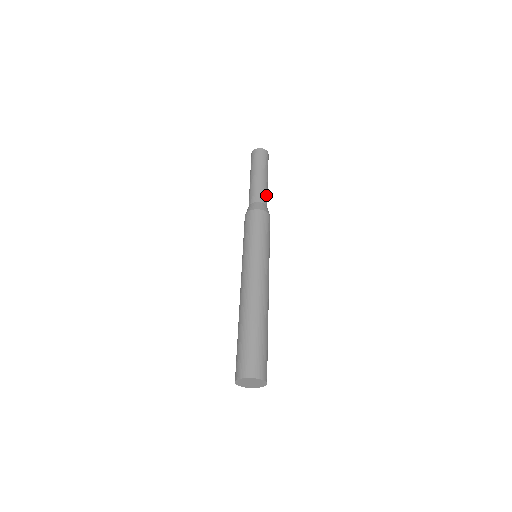
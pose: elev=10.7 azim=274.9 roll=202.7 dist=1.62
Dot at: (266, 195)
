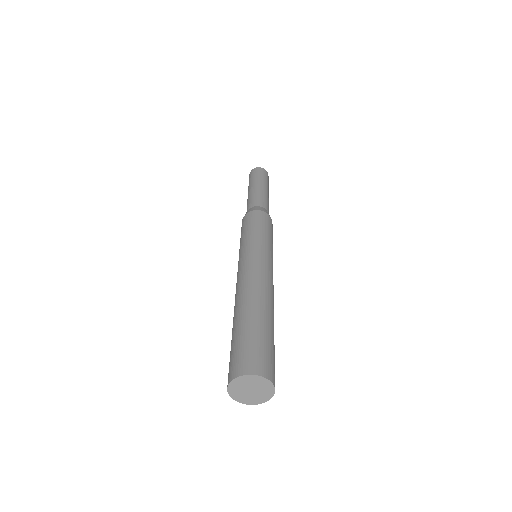
Dot at: (267, 204)
